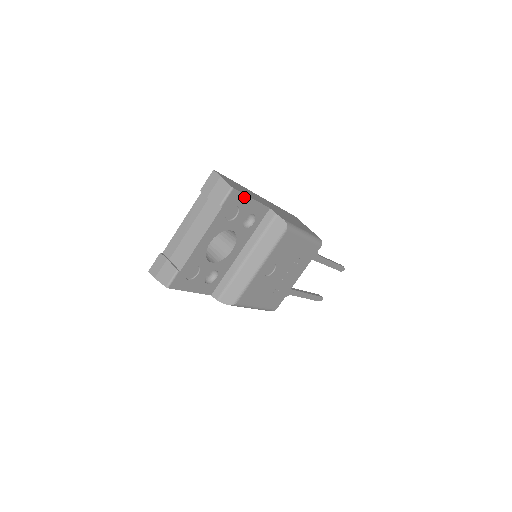
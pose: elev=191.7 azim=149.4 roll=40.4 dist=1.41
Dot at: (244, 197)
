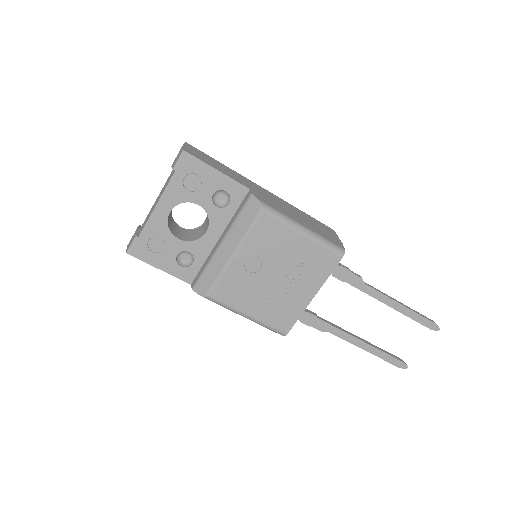
Dot at: (204, 165)
